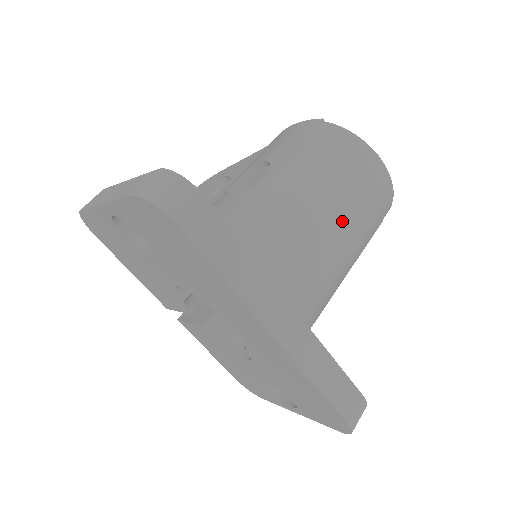
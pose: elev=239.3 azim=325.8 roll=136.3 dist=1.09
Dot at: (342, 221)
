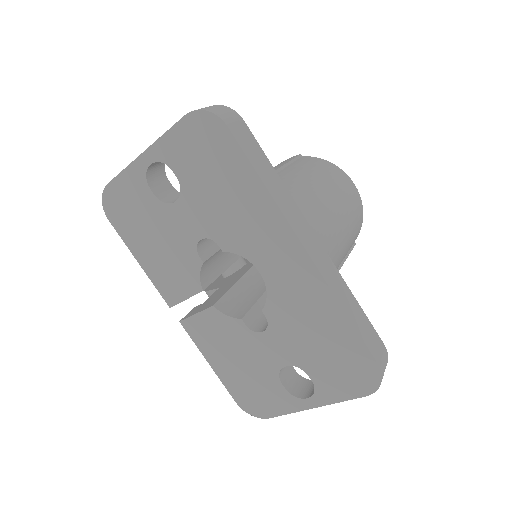
Dot at: (334, 204)
